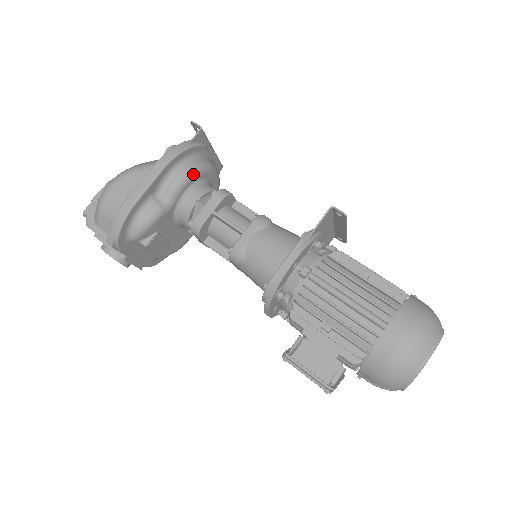
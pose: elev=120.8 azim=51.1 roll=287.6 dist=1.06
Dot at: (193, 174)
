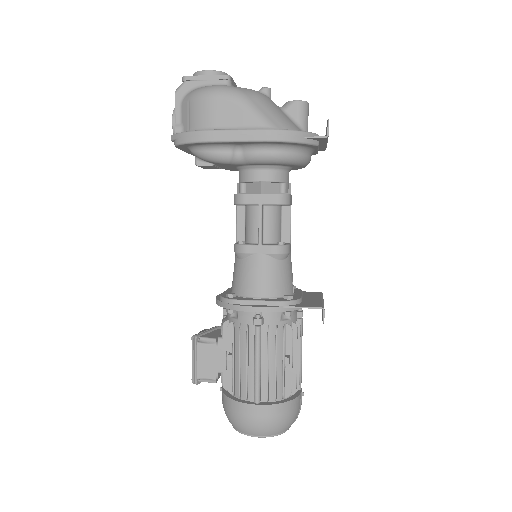
Dot at: (281, 162)
